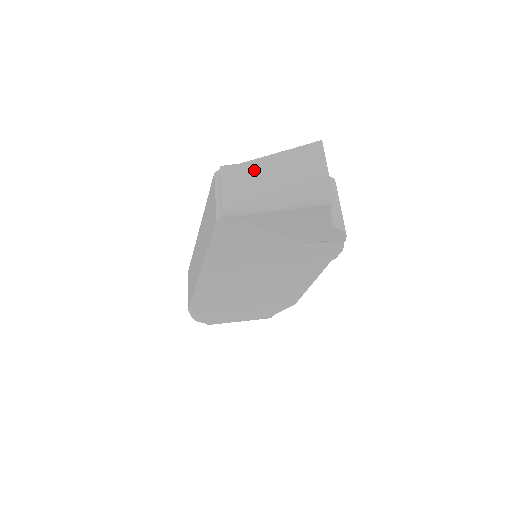
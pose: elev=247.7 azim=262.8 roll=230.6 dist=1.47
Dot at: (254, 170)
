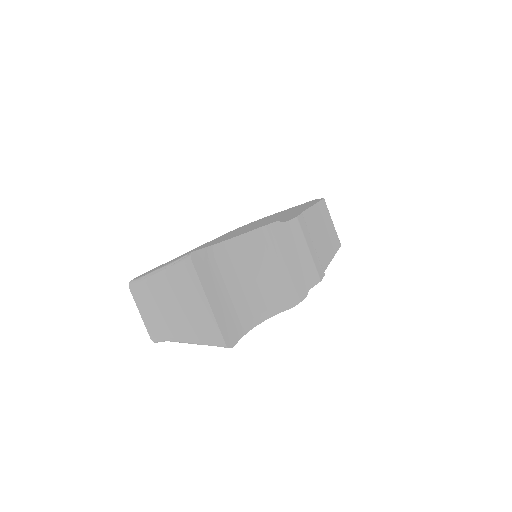
Dot at: (154, 293)
